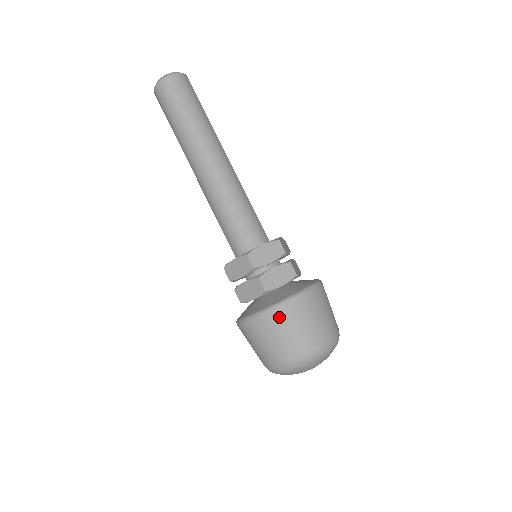
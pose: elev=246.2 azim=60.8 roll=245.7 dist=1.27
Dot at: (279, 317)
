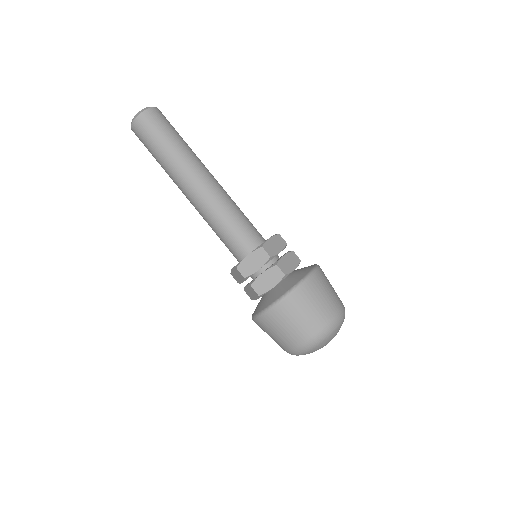
Dot at: (306, 291)
